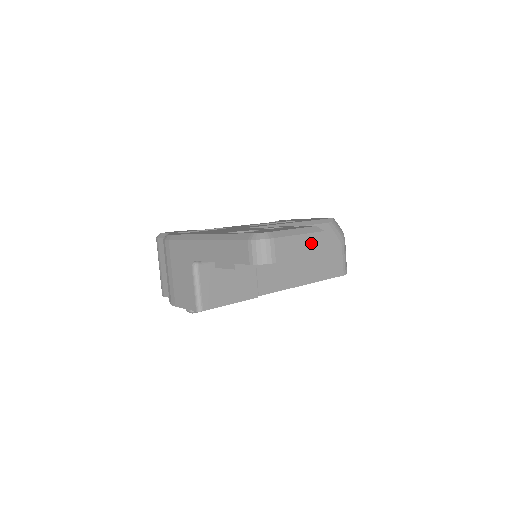
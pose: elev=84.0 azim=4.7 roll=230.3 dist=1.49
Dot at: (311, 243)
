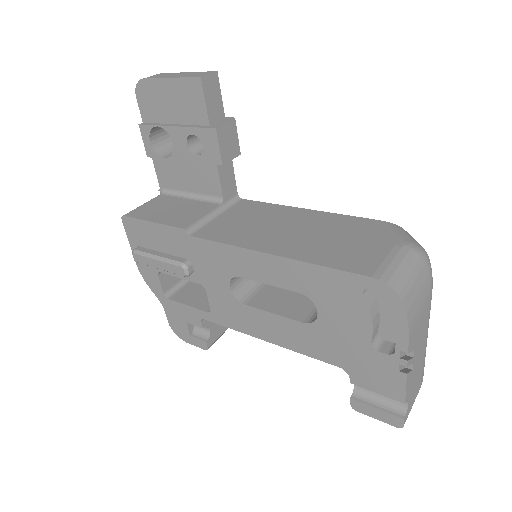
Dot at: (193, 75)
